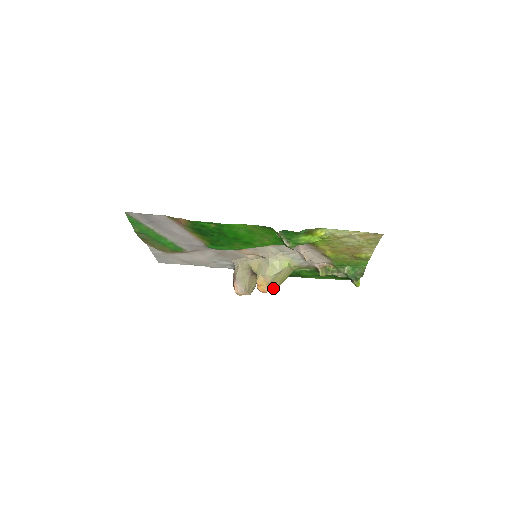
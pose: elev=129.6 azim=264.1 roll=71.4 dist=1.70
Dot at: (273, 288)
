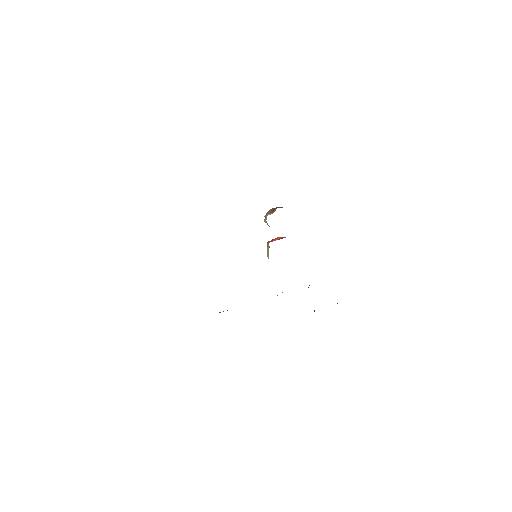
Dot at: occluded
